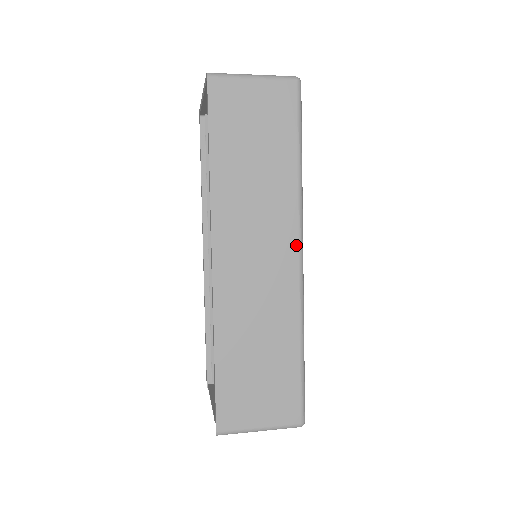
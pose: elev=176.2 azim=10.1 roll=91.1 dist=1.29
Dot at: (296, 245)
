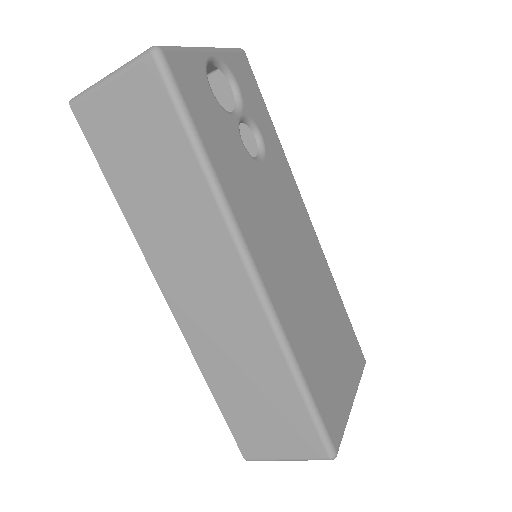
Dot at: (241, 267)
